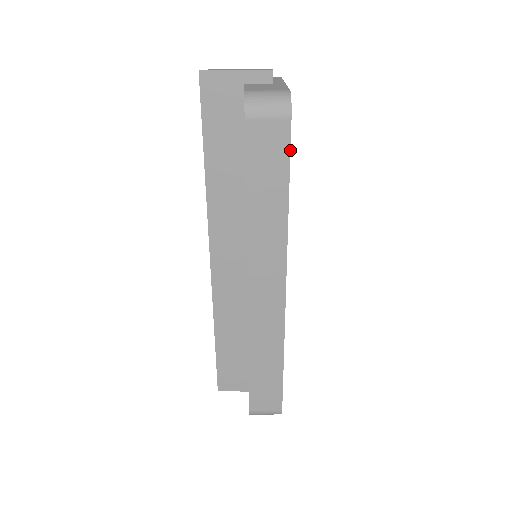
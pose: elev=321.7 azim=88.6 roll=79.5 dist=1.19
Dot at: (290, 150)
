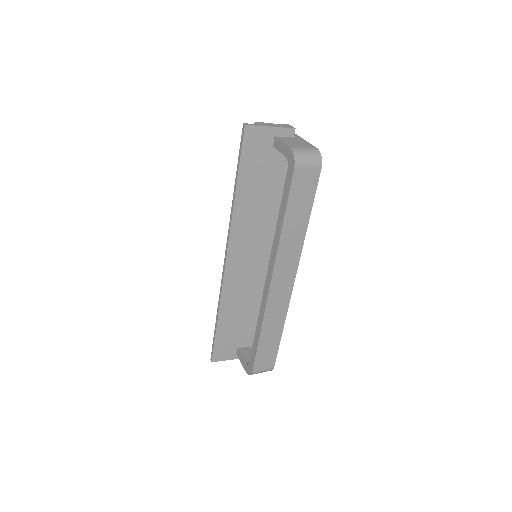
Dot at: (316, 189)
